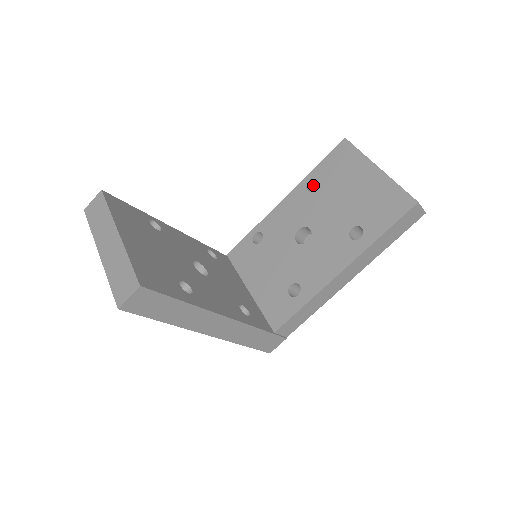
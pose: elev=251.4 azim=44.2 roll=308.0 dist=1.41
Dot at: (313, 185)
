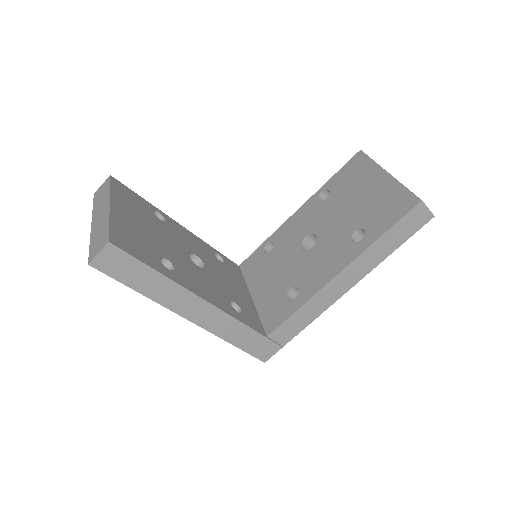
Dot at: occluded
